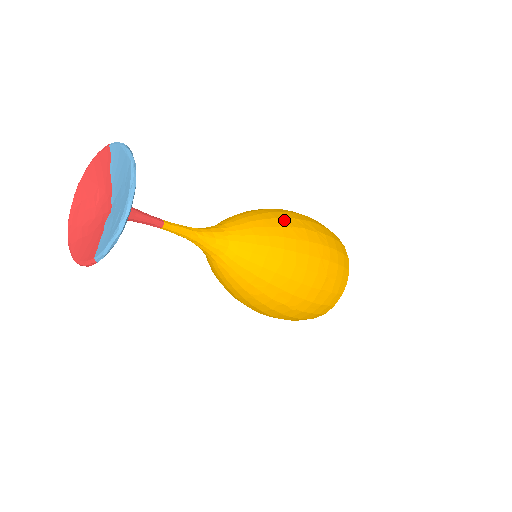
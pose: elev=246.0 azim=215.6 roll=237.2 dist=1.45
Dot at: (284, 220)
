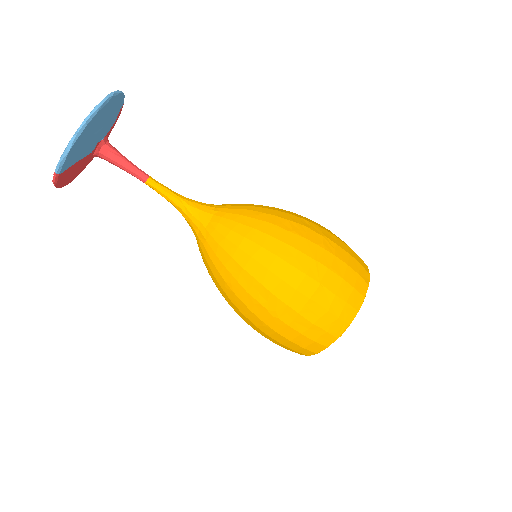
Dot at: (285, 214)
